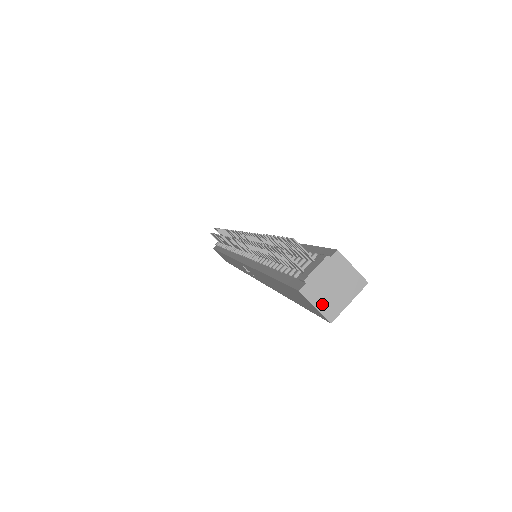
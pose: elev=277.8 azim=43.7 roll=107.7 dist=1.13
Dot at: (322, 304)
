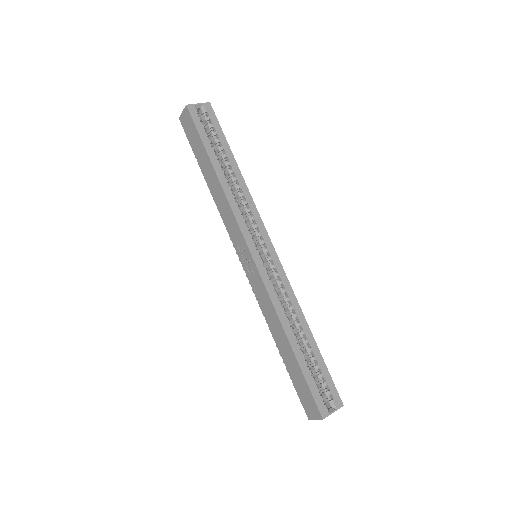
Dot at: occluded
